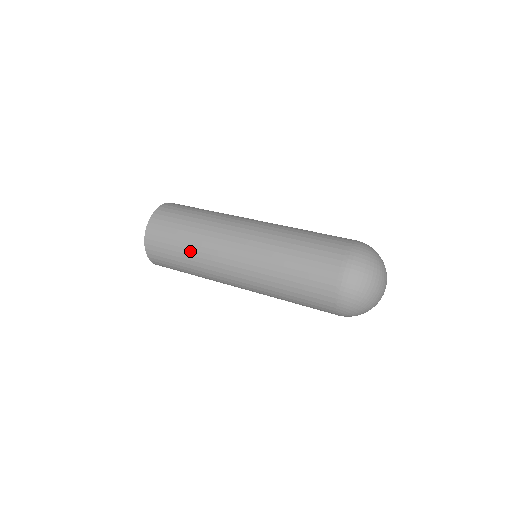
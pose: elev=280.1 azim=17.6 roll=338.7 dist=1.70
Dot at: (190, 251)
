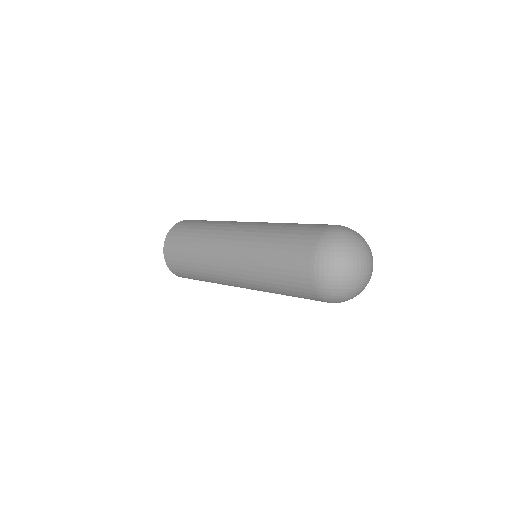
Dot at: (198, 269)
